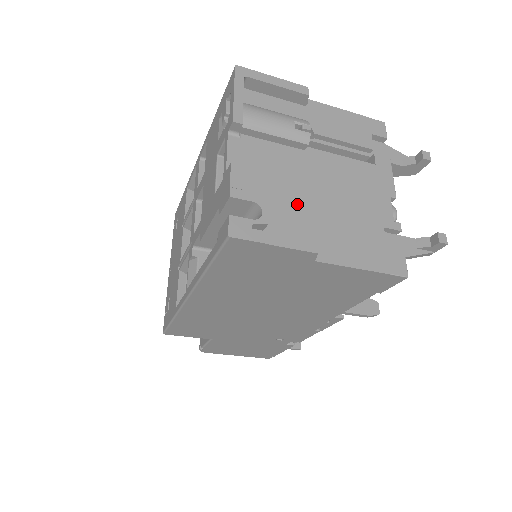
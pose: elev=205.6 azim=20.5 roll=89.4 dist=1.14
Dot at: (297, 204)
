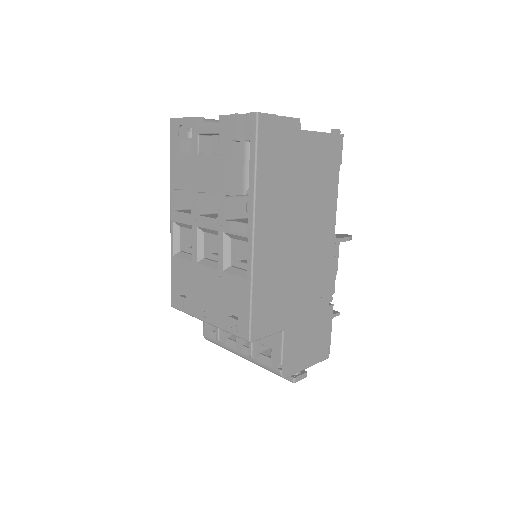
Dot at: occluded
